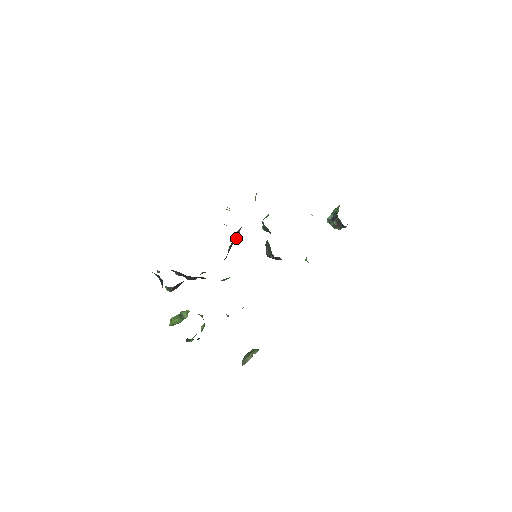
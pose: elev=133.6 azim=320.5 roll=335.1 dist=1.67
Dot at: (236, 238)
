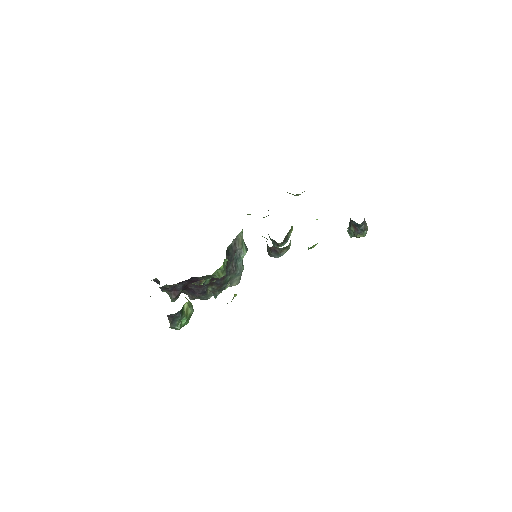
Dot at: (240, 251)
